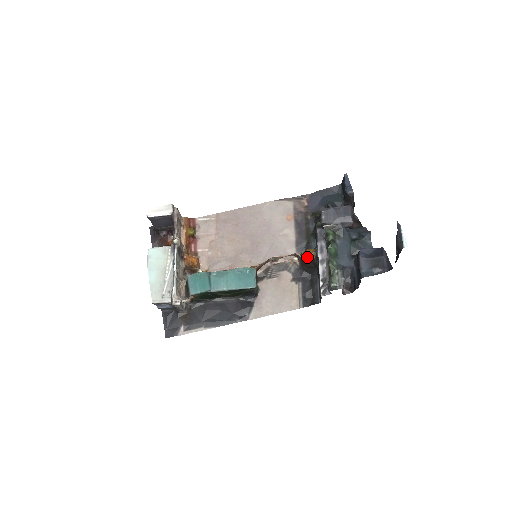
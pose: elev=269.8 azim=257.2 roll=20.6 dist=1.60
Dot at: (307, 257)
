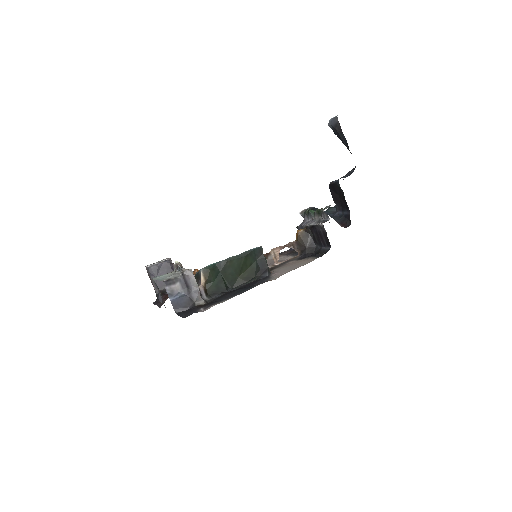
Dot at: (299, 232)
